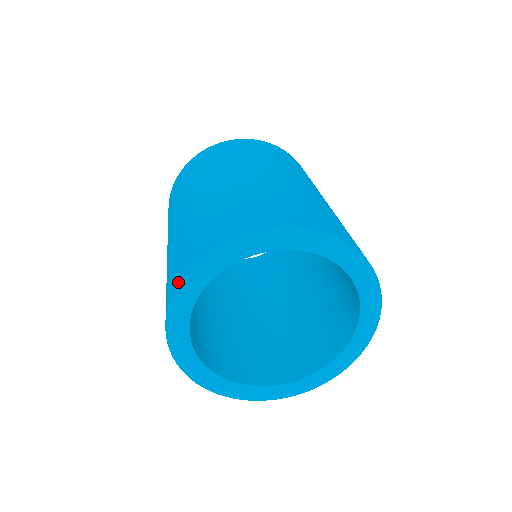
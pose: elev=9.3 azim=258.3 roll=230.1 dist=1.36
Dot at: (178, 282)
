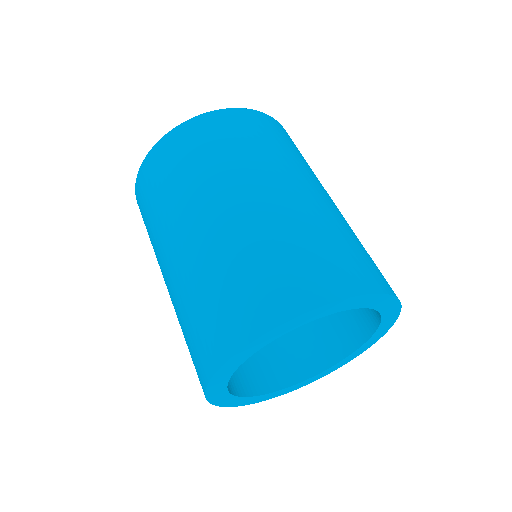
Dot at: (213, 370)
